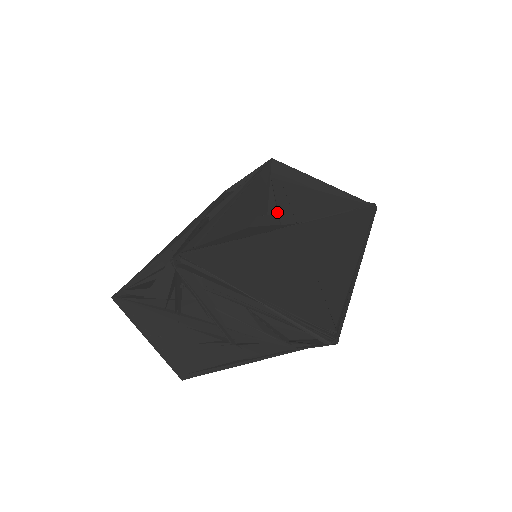
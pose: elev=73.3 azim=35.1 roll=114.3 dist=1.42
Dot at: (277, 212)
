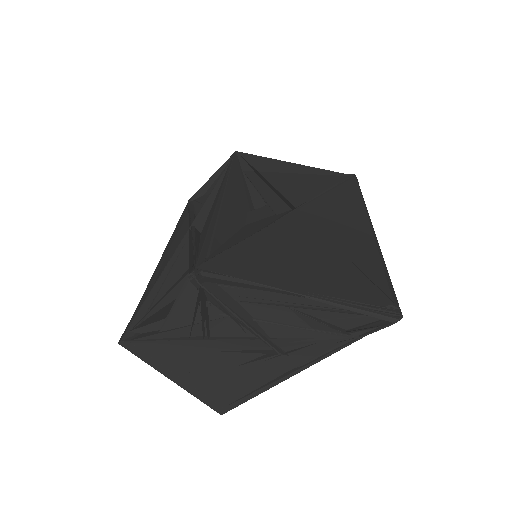
Dot at: (266, 203)
